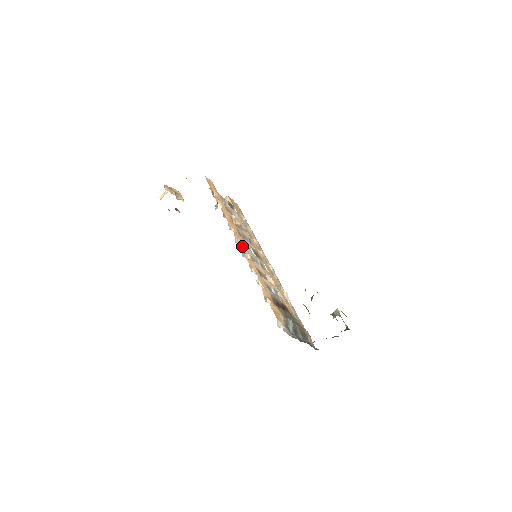
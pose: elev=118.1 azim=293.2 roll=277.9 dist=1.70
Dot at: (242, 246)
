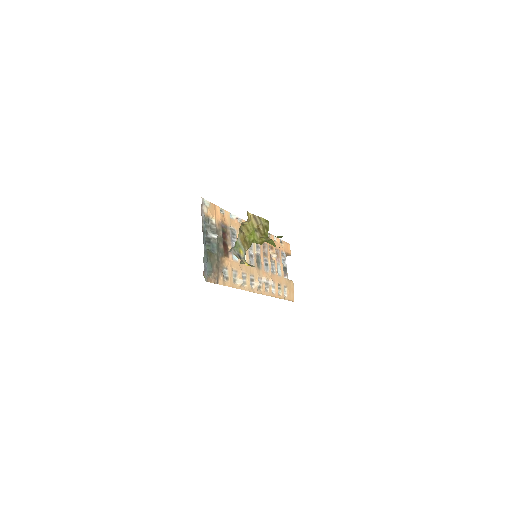
Dot at: occluded
